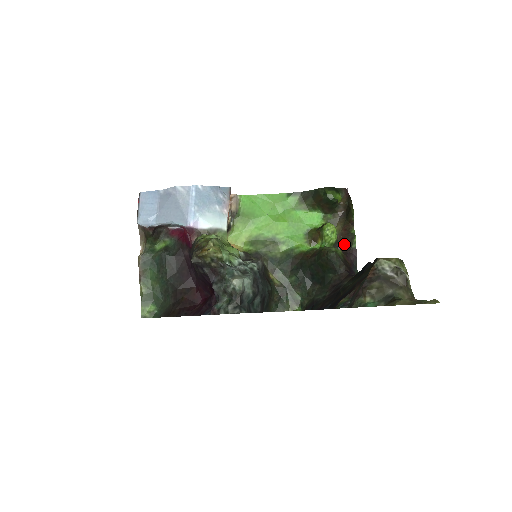
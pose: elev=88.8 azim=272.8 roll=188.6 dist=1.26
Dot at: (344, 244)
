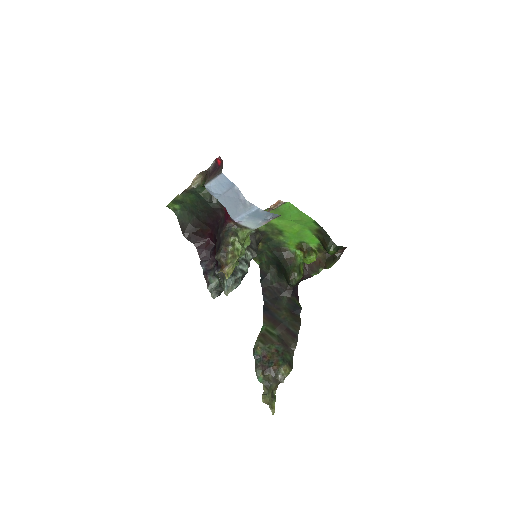
Dot at: (311, 266)
